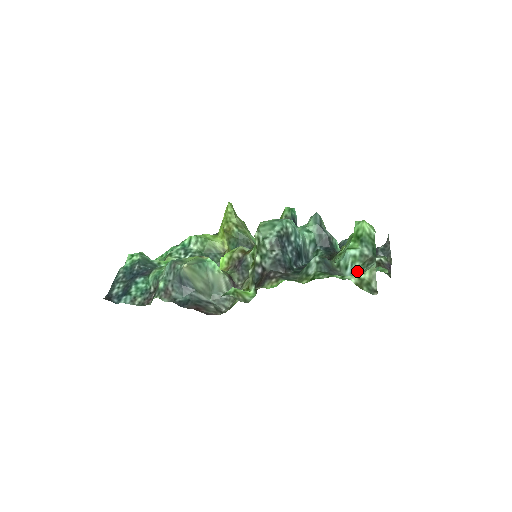
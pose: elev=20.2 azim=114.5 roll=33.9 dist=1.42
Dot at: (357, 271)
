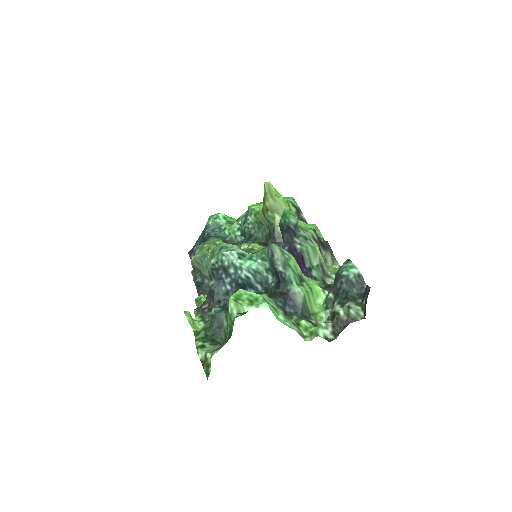
Dot at: (221, 344)
